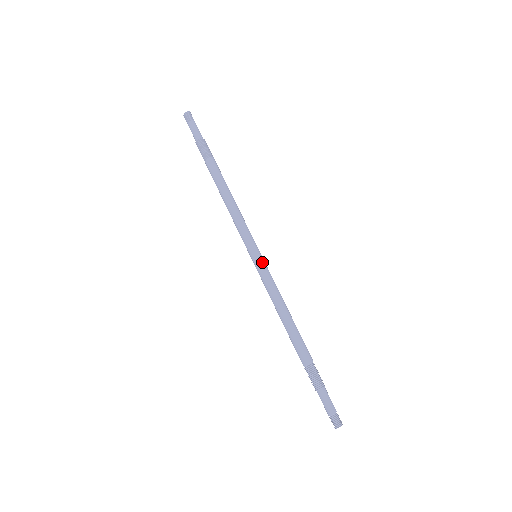
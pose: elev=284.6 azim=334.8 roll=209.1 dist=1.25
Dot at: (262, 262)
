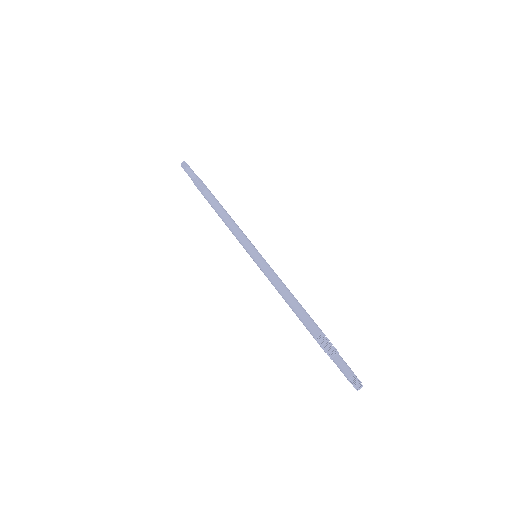
Dot at: occluded
